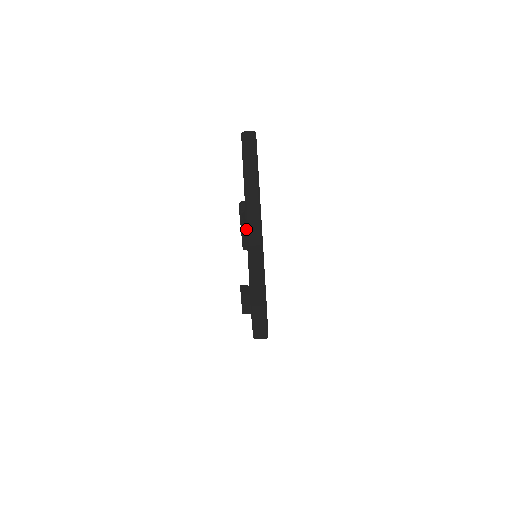
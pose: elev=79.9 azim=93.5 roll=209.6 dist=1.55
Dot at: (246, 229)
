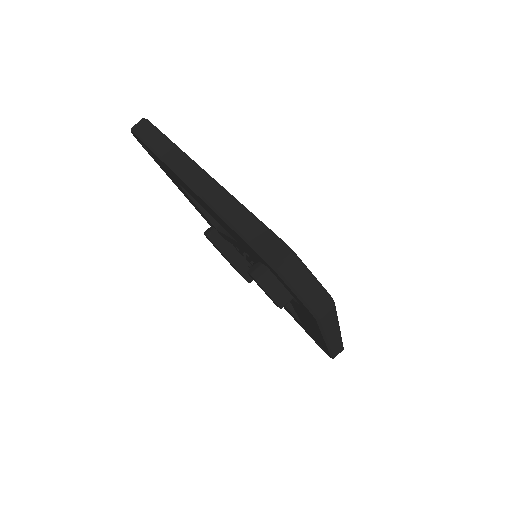
Dot at: (195, 194)
